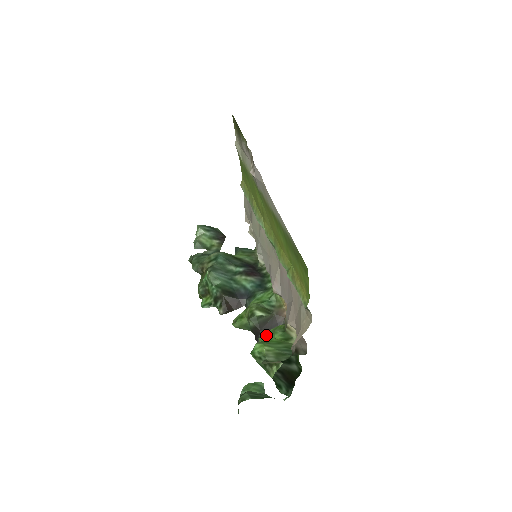
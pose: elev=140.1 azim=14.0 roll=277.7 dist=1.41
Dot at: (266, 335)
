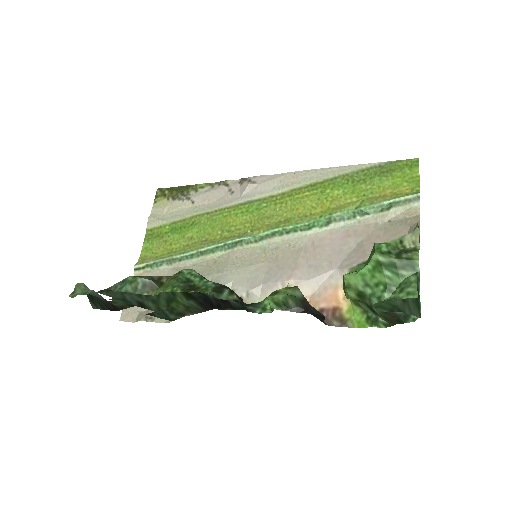
Dot at: (349, 273)
